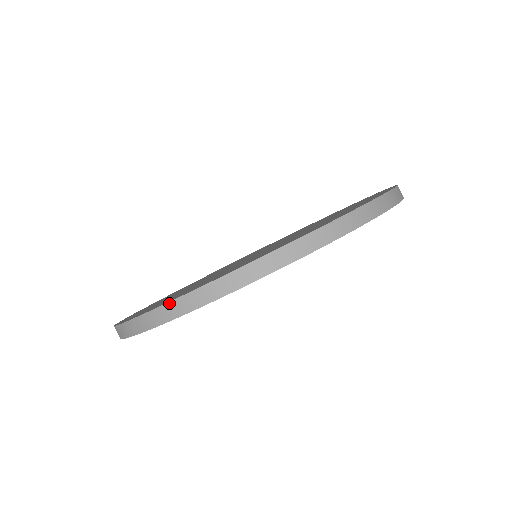
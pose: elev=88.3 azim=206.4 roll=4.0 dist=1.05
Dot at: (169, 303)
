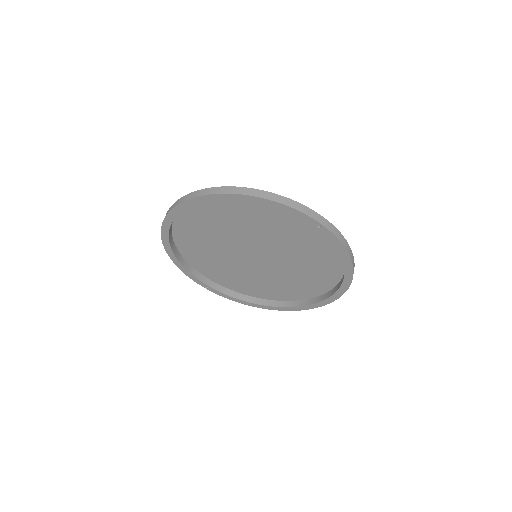
Dot at: occluded
